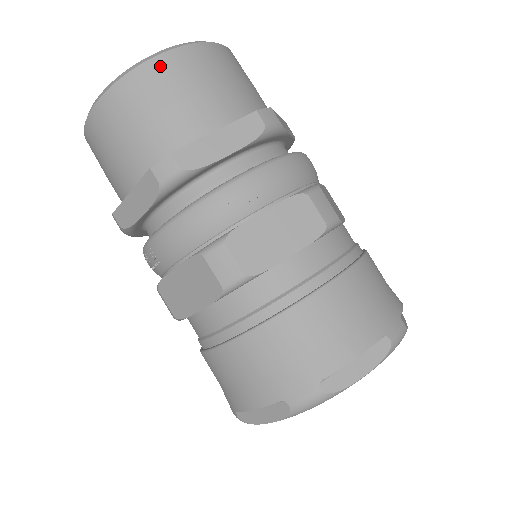
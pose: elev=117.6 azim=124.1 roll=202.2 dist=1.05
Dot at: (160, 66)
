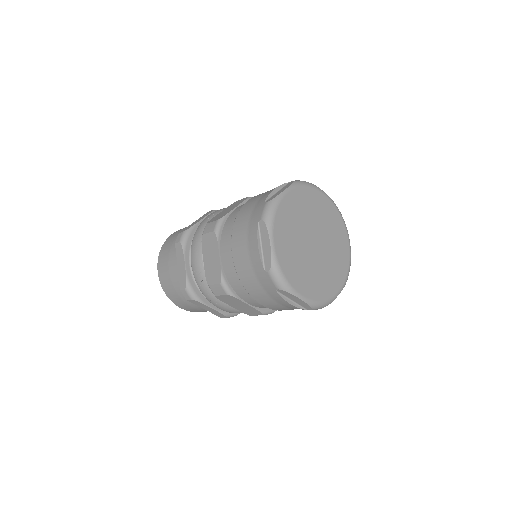
Dot at: (172, 235)
